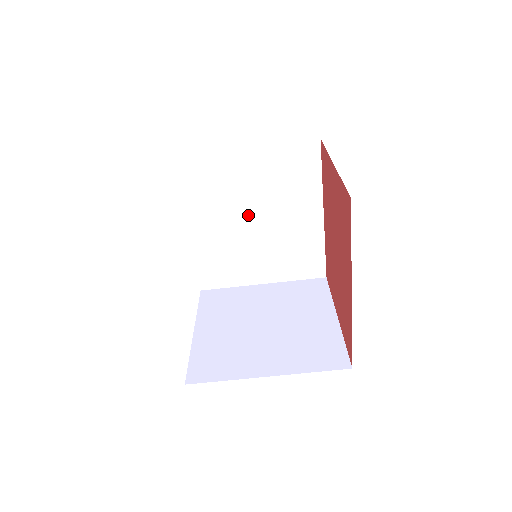
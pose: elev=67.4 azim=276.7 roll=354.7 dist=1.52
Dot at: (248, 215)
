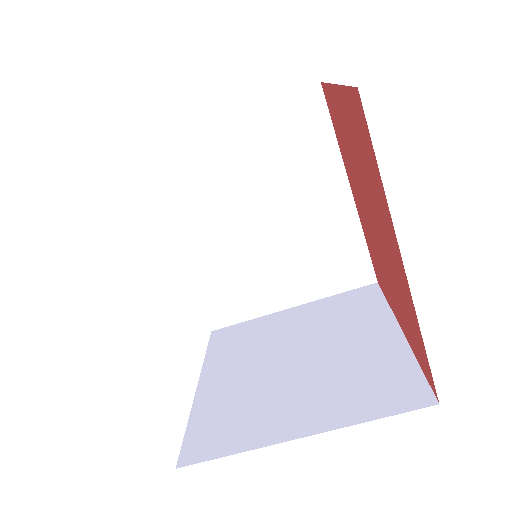
Dot at: (248, 214)
